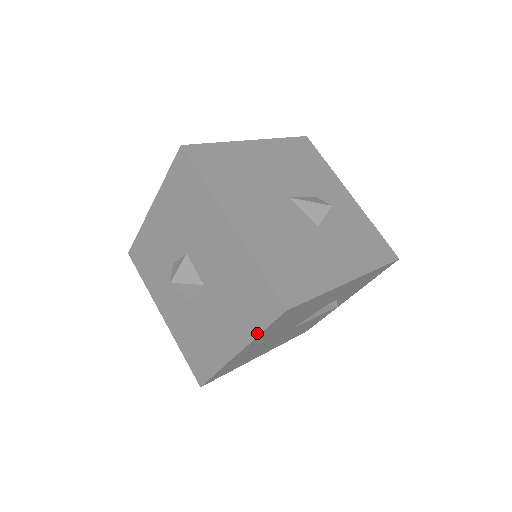
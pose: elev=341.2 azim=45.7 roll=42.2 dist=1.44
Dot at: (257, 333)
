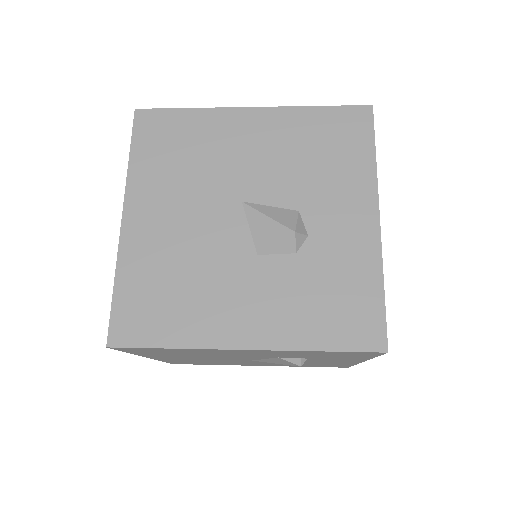
Dot at: occluded
